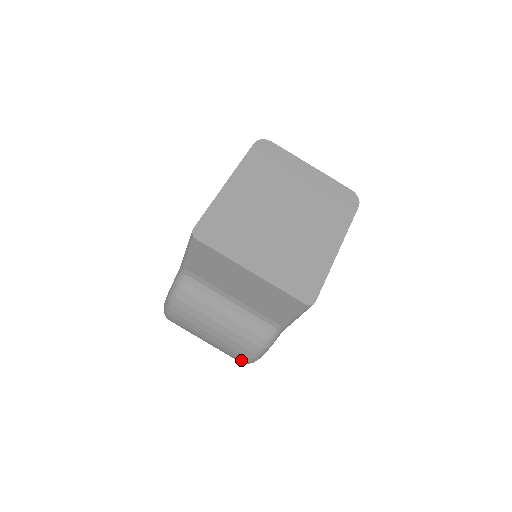
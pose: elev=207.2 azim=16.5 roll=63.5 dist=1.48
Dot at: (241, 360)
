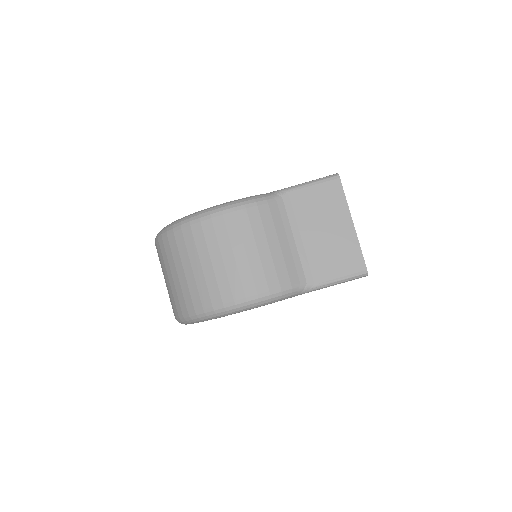
Dot at: (237, 297)
